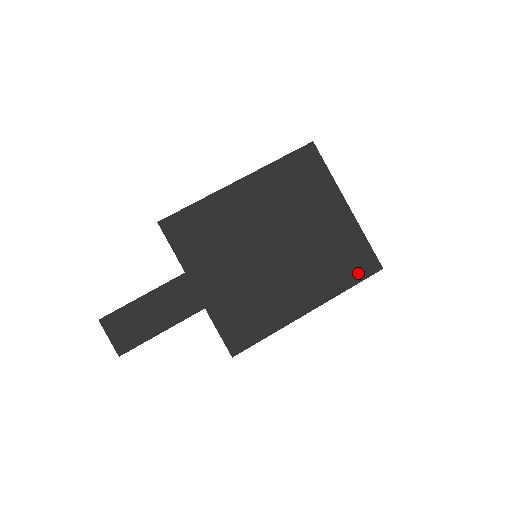
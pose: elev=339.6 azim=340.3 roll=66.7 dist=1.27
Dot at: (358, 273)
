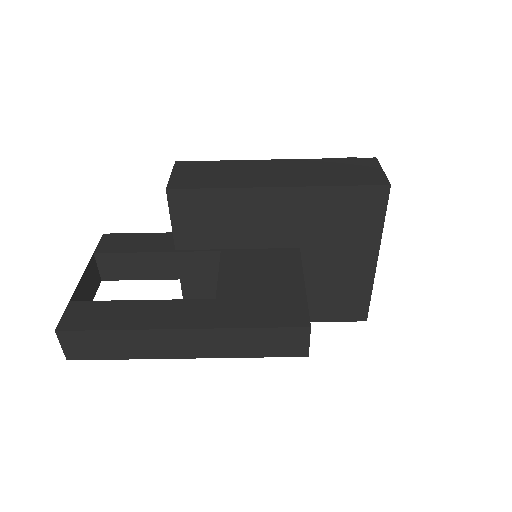
Dot at: (341, 315)
